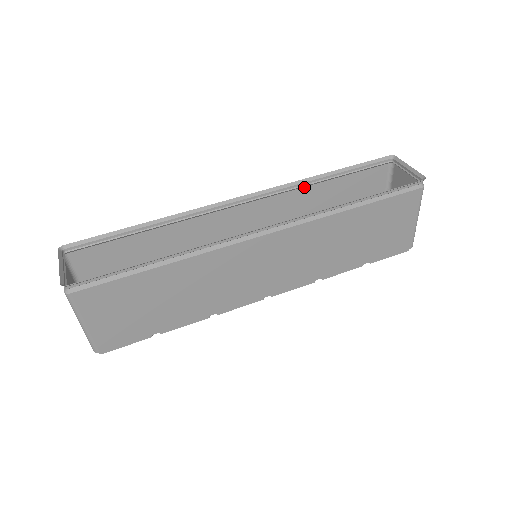
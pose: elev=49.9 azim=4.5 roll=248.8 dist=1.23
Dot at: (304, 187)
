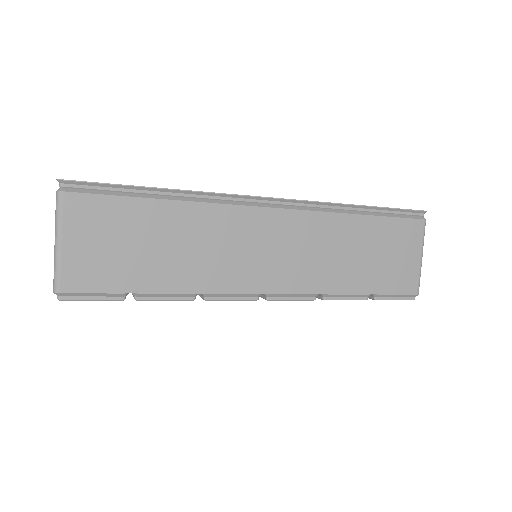
Dot at: occluded
